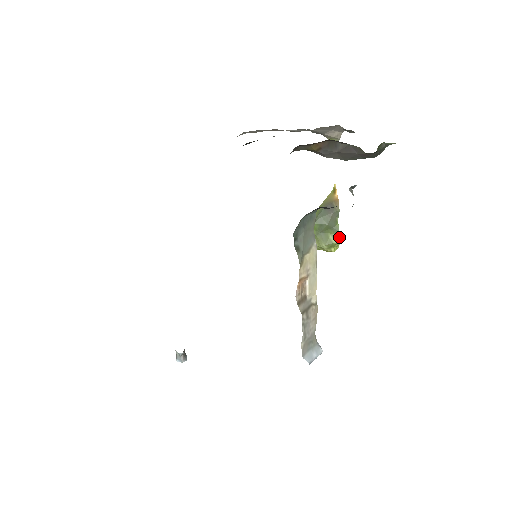
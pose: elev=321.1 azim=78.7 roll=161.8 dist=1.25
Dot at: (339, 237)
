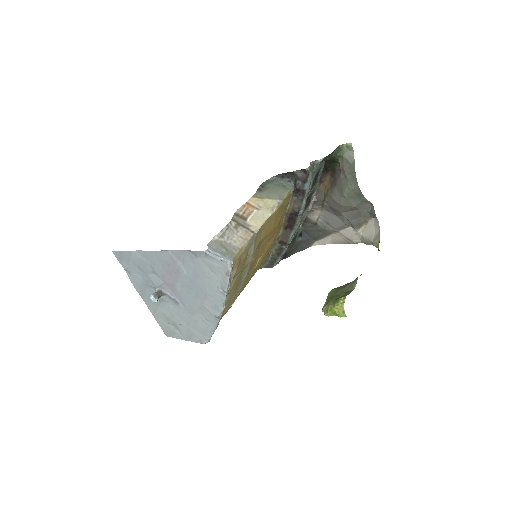
Dot at: occluded
